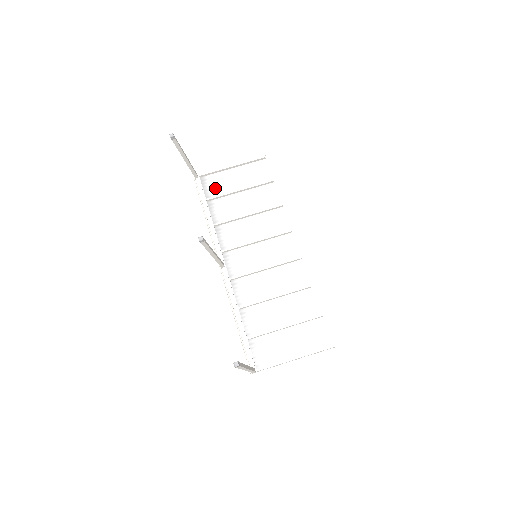
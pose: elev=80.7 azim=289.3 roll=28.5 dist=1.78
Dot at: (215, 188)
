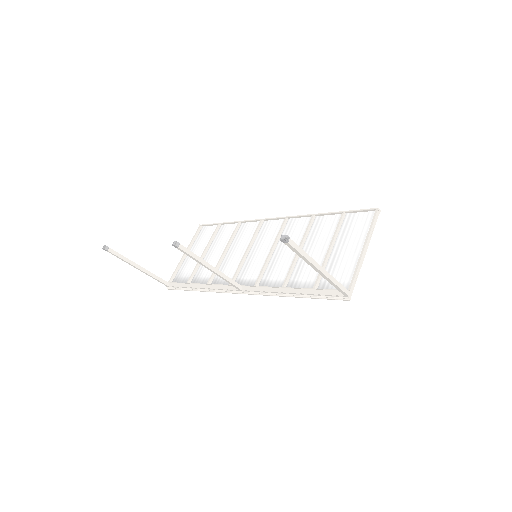
Dot at: (187, 274)
